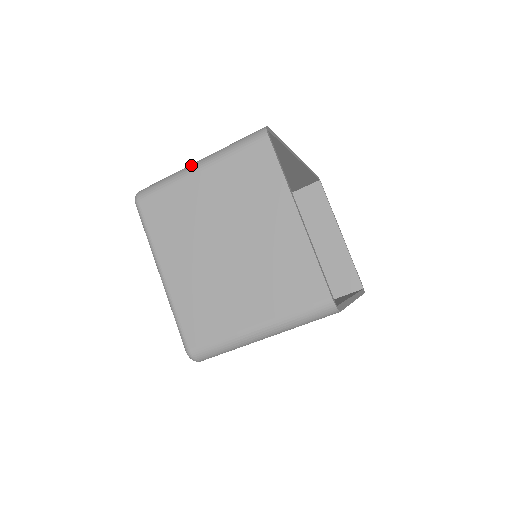
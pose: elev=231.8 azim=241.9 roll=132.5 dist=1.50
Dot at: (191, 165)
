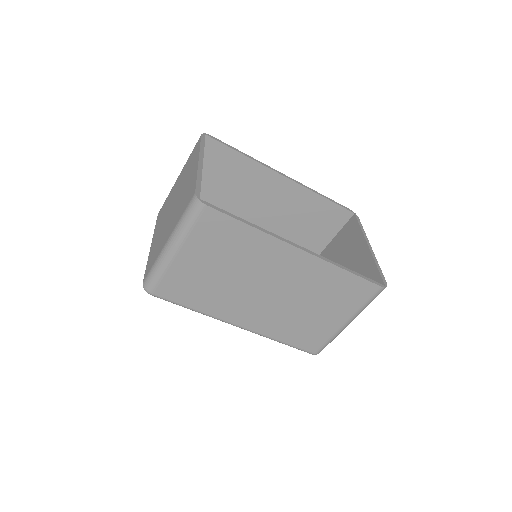
Dot at: occluded
